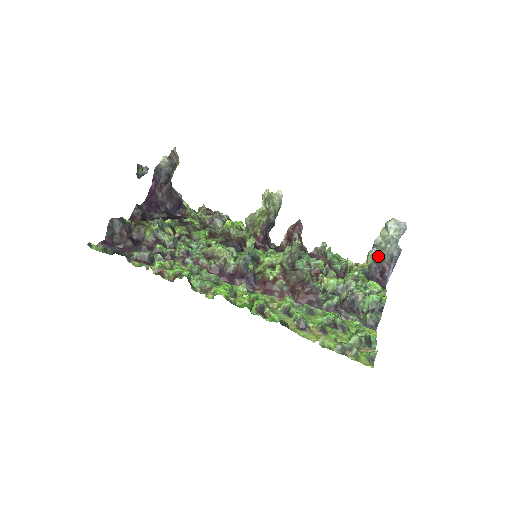
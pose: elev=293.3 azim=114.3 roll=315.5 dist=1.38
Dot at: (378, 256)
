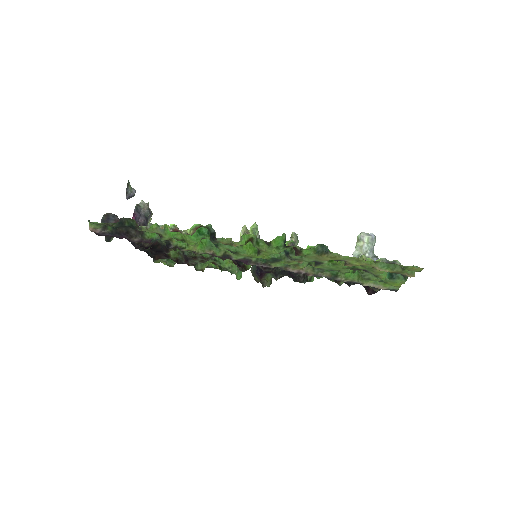
Dot at: occluded
